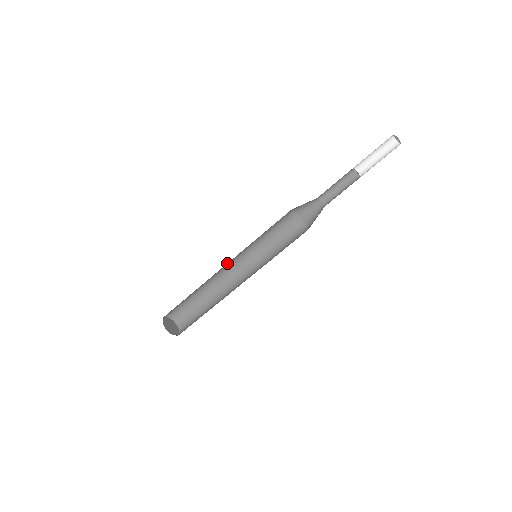
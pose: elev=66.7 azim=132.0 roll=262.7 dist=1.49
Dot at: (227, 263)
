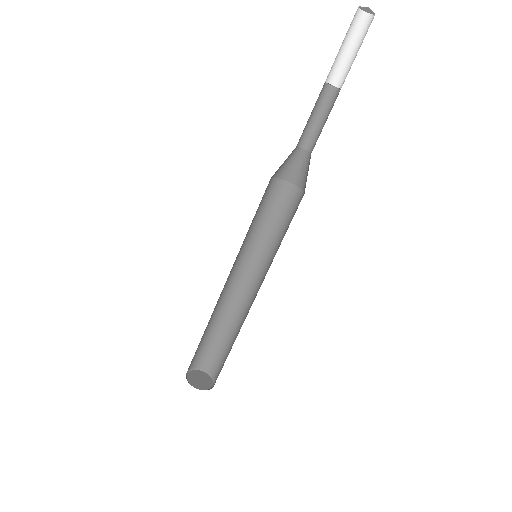
Dot at: (227, 279)
